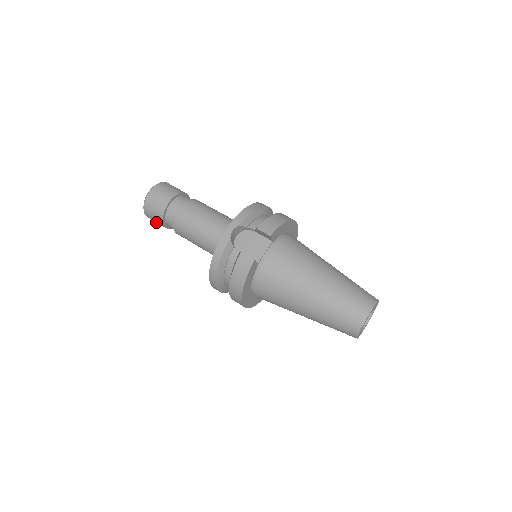
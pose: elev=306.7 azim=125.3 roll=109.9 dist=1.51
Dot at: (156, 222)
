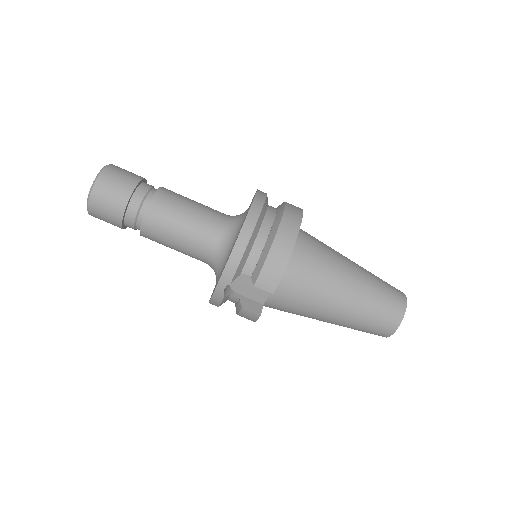
Dot at: occluded
